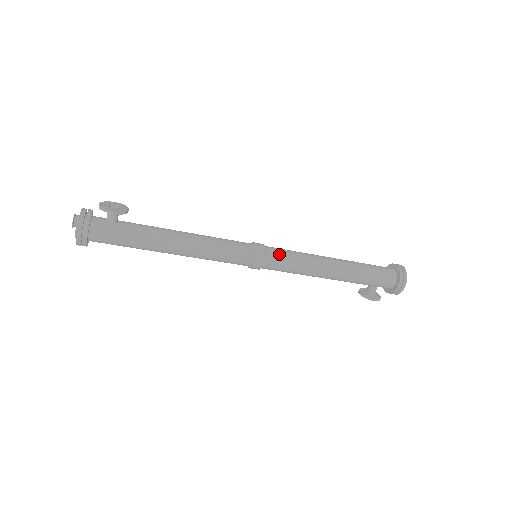
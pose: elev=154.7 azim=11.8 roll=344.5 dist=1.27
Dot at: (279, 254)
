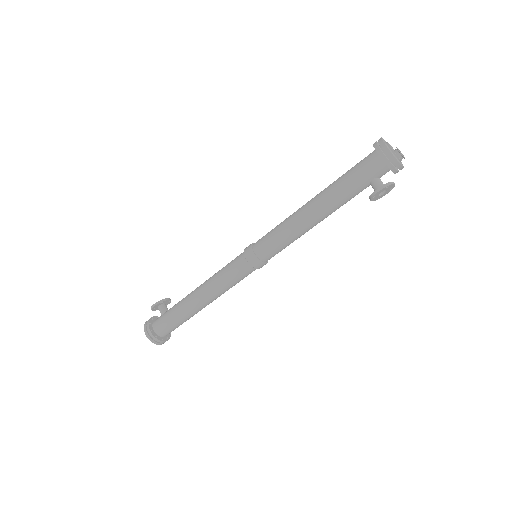
Dot at: (263, 238)
